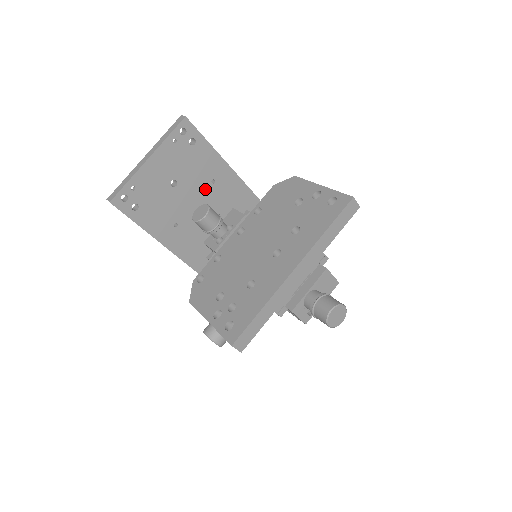
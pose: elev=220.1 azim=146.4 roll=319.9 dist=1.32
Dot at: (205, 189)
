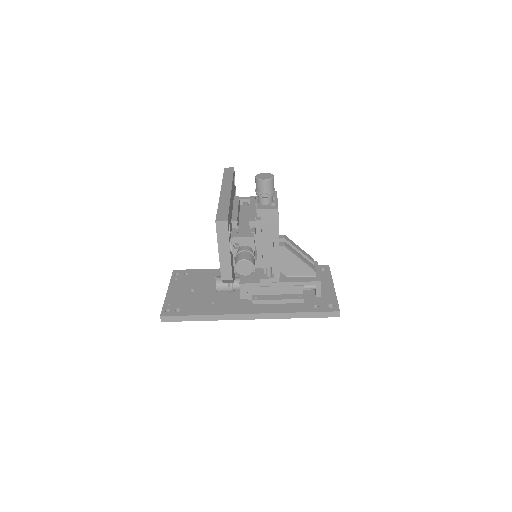
Dot at: (215, 283)
